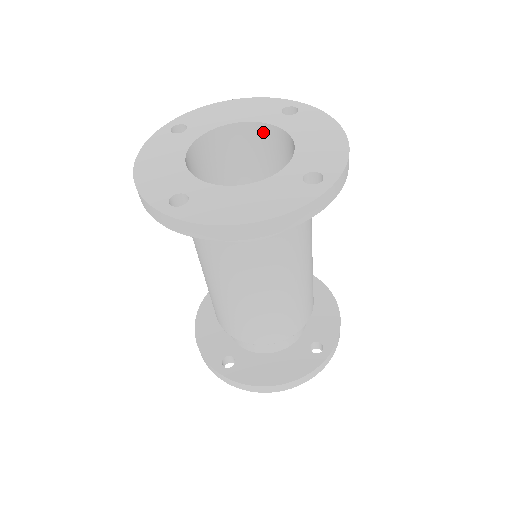
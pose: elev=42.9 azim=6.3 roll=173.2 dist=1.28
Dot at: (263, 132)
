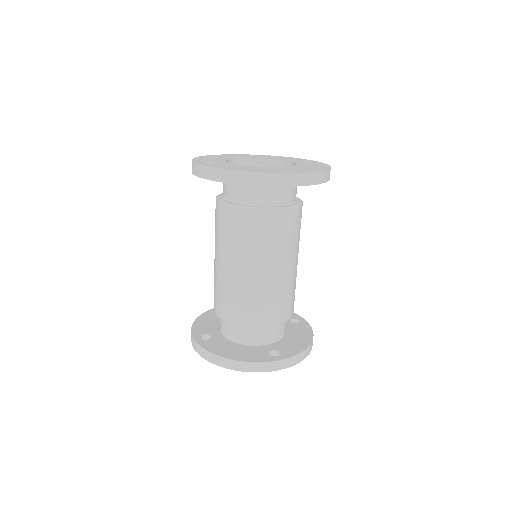
Dot at: occluded
